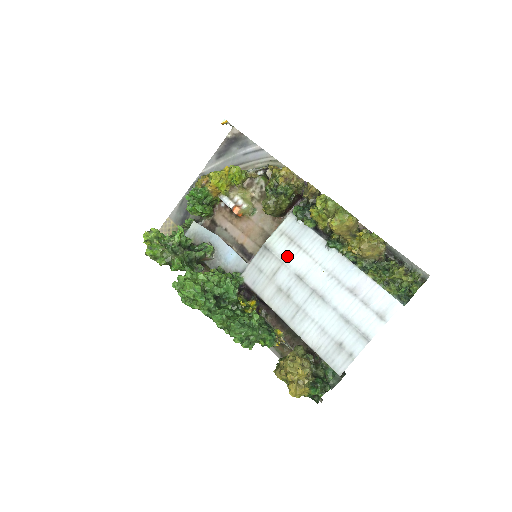
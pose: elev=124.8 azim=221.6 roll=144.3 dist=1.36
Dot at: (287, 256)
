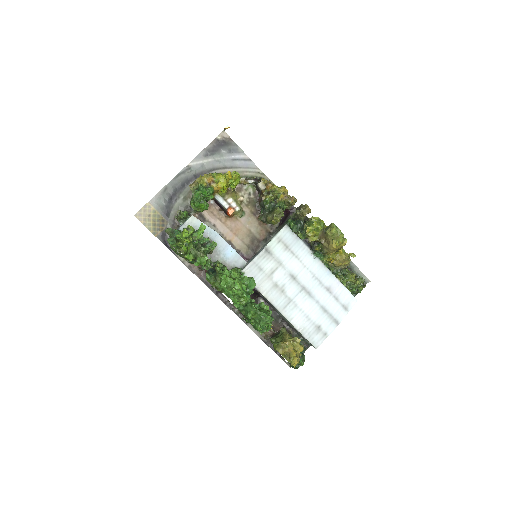
Dot at: (284, 259)
